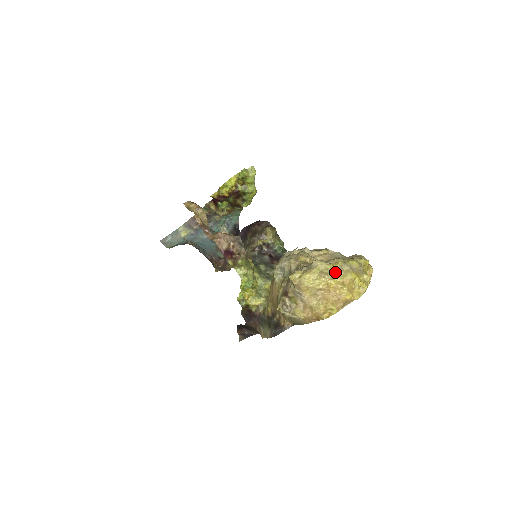
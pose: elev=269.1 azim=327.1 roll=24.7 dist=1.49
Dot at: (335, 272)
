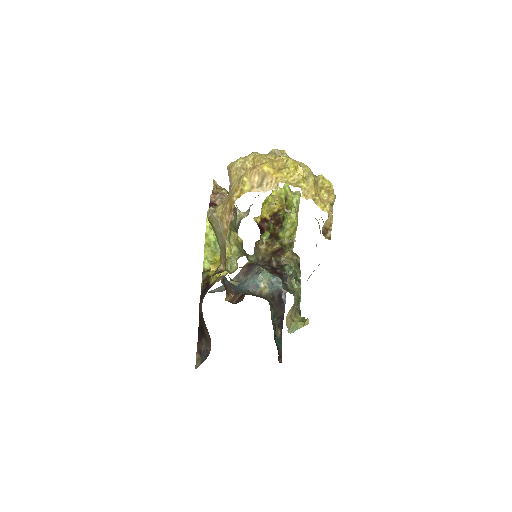
Dot at: (270, 153)
